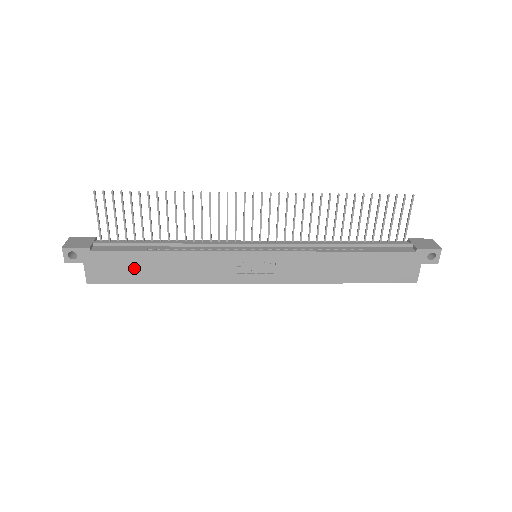
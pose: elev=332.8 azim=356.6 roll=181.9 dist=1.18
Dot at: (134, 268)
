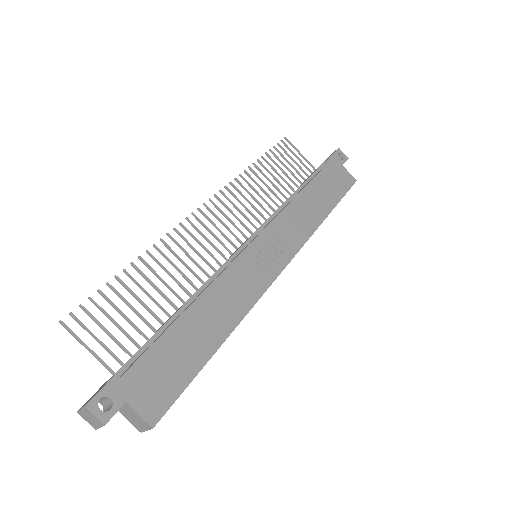
Dot at: (181, 354)
